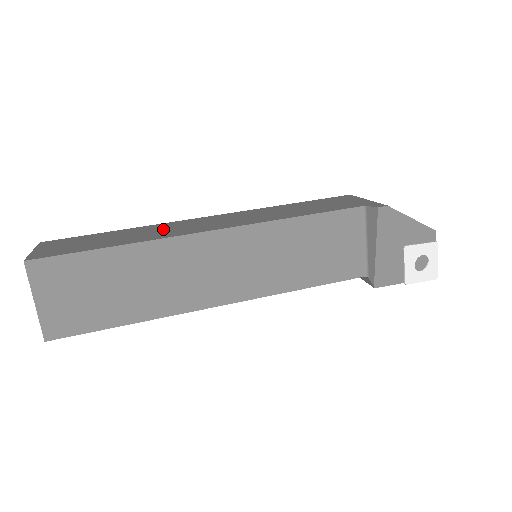
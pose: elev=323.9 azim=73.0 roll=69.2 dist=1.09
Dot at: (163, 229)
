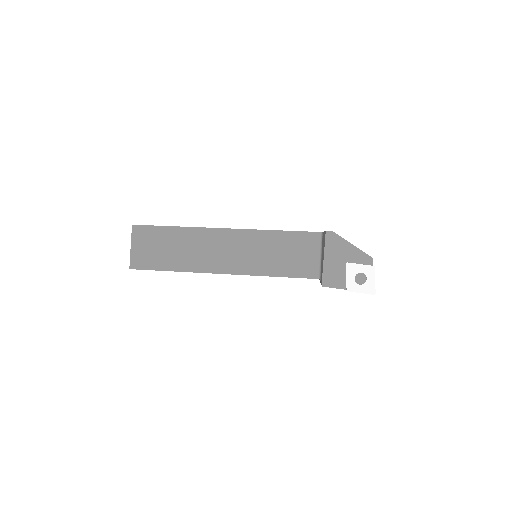
Dot at: occluded
